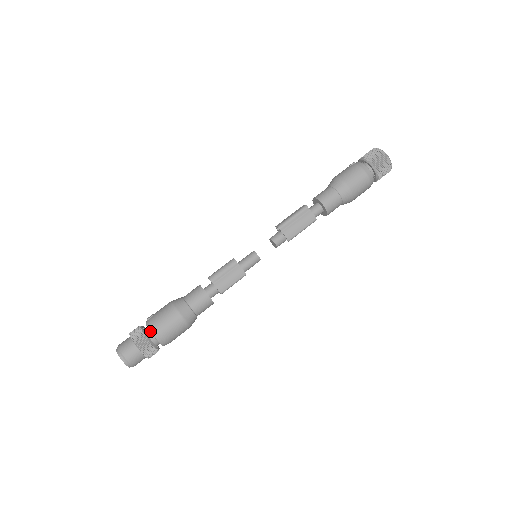
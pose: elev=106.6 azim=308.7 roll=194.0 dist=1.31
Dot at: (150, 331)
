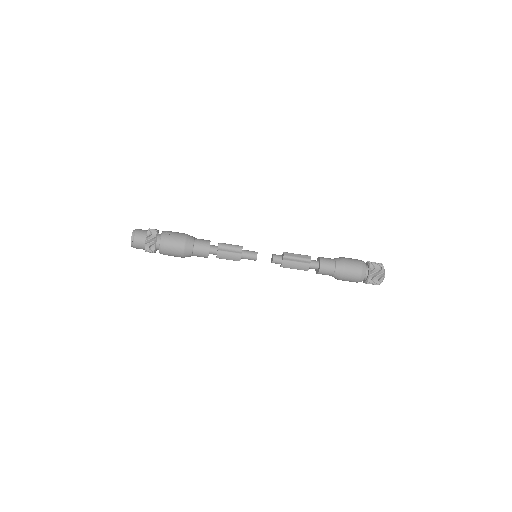
Dot at: (160, 243)
